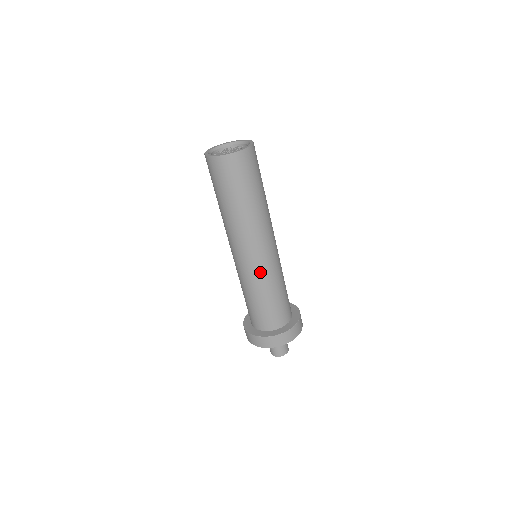
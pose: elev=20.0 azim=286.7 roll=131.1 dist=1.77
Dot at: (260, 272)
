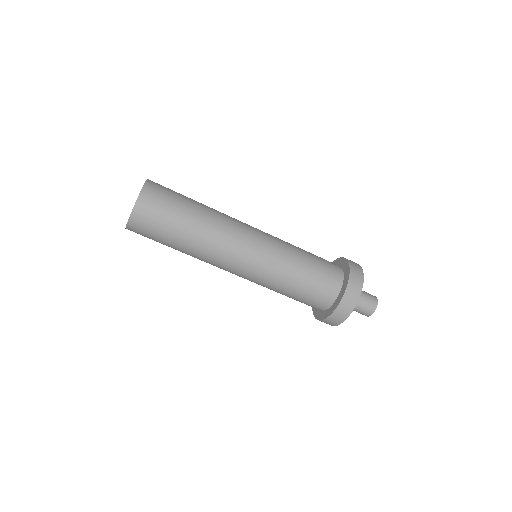
Dot at: (263, 273)
